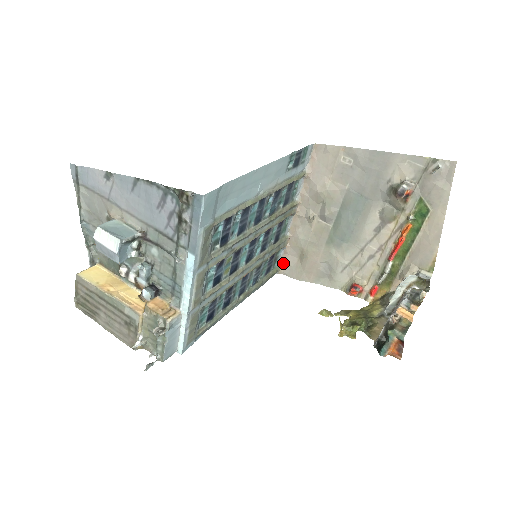
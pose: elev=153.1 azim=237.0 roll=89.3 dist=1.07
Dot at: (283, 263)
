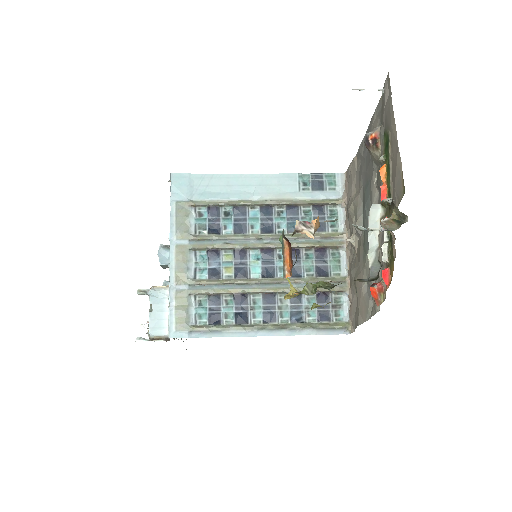
Dot at: (351, 315)
